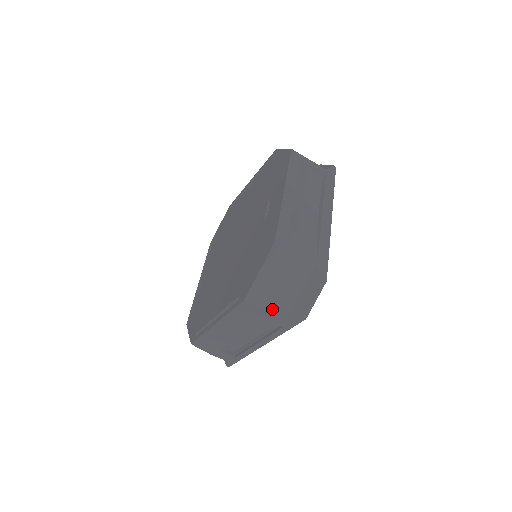
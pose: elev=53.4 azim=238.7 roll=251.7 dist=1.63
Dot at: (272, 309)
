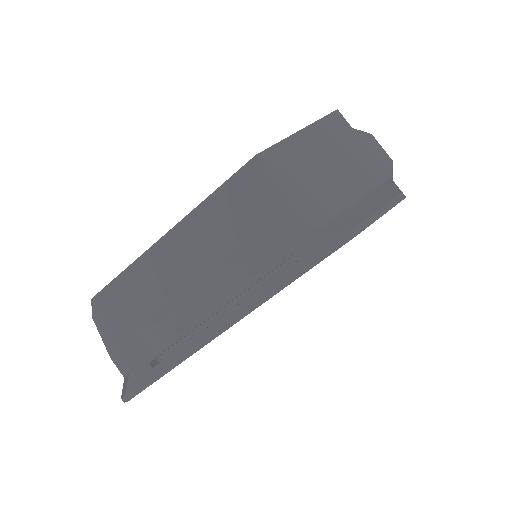
Dot at: (296, 199)
